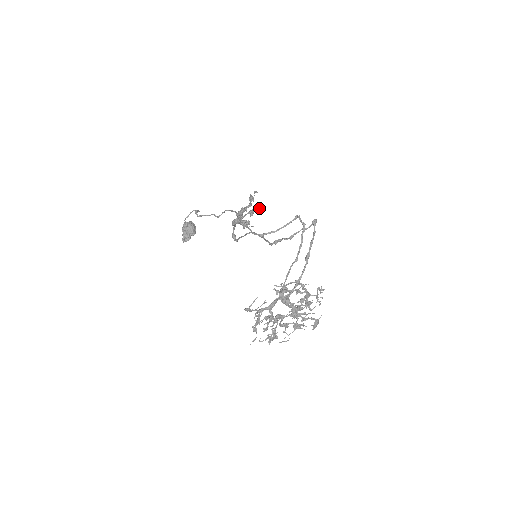
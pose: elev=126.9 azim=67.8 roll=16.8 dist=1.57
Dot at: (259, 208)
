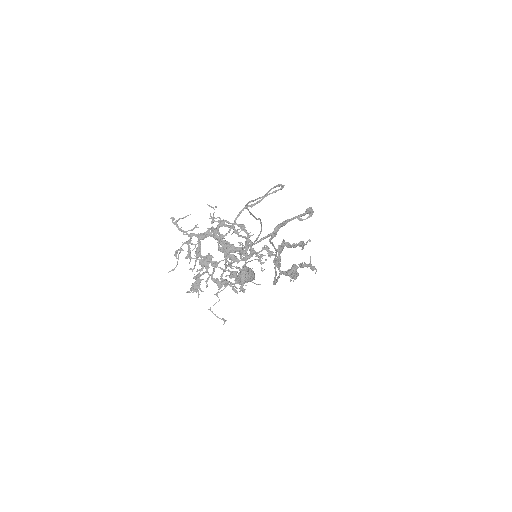
Dot at: occluded
